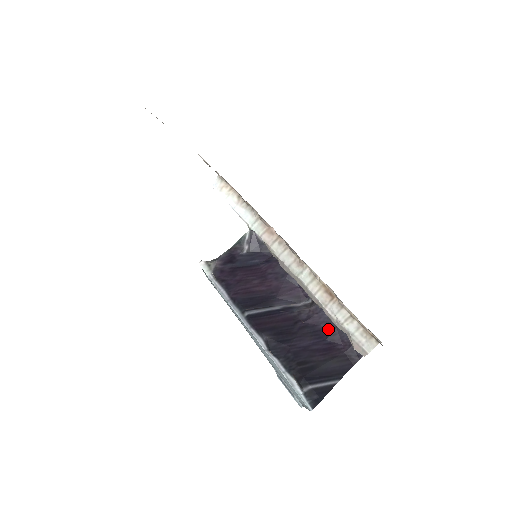
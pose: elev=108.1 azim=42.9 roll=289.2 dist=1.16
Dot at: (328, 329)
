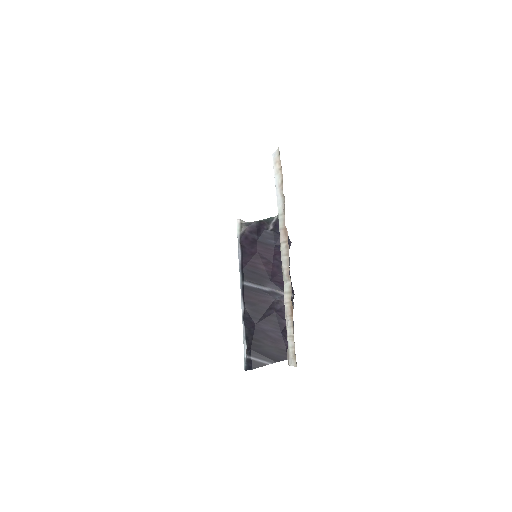
Dot at: occluded
